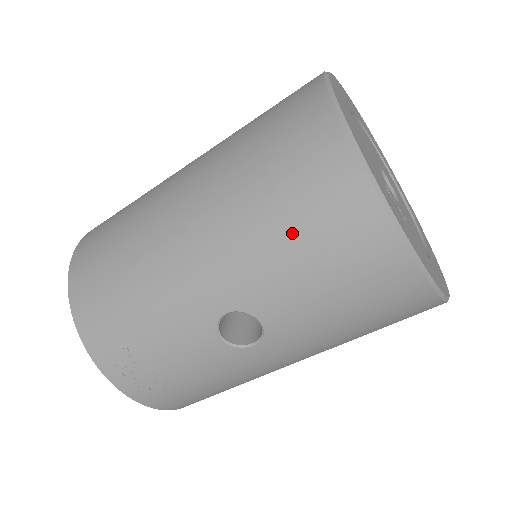
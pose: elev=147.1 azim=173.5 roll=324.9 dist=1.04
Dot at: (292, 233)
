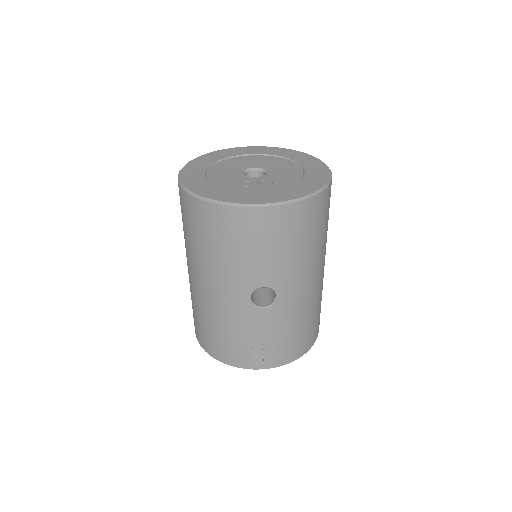
Dot at: (226, 248)
